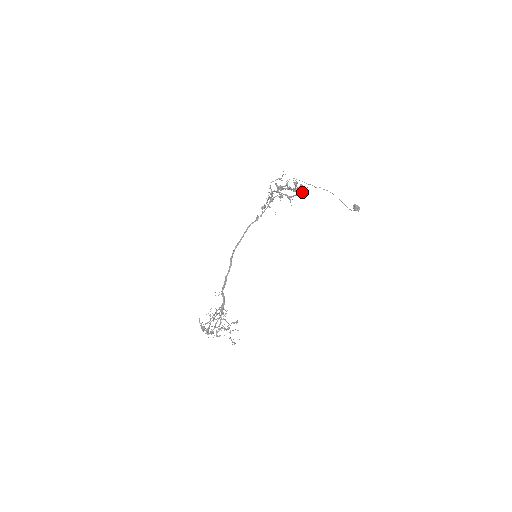
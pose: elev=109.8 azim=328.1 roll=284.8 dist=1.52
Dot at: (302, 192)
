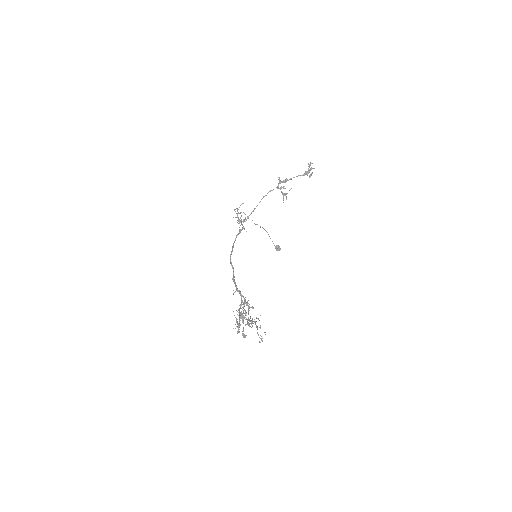
Dot at: (310, 175)
